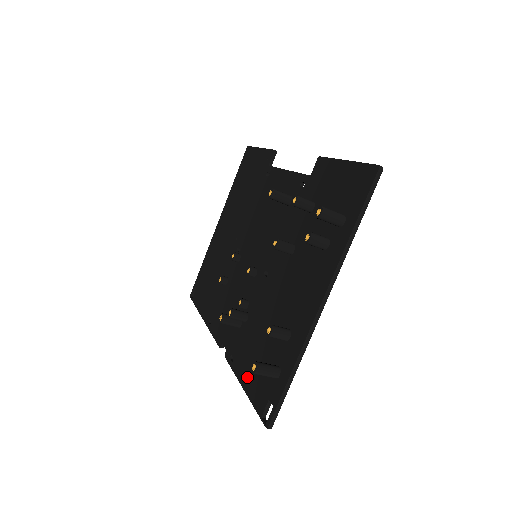
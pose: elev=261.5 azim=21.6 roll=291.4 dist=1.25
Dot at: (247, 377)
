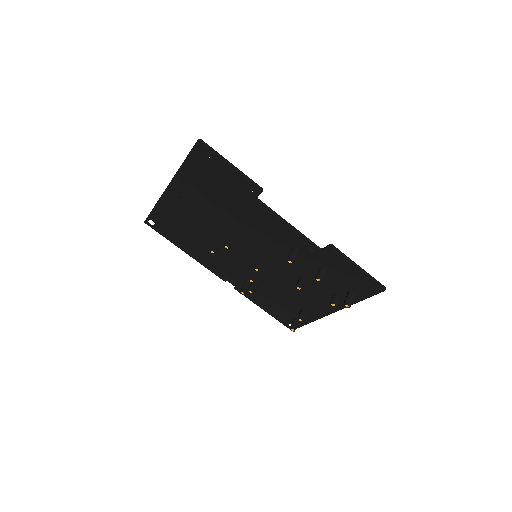
Dot at: (267, 309)
